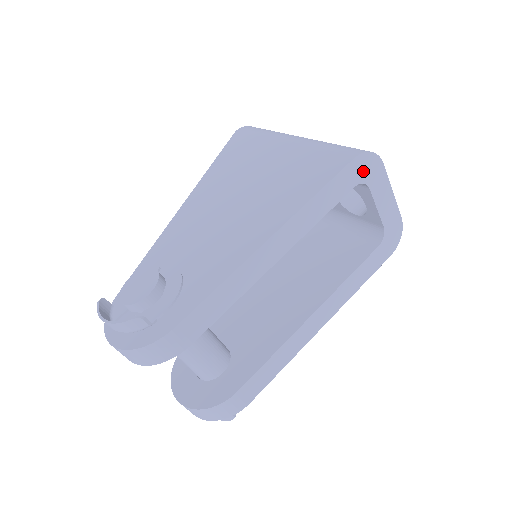
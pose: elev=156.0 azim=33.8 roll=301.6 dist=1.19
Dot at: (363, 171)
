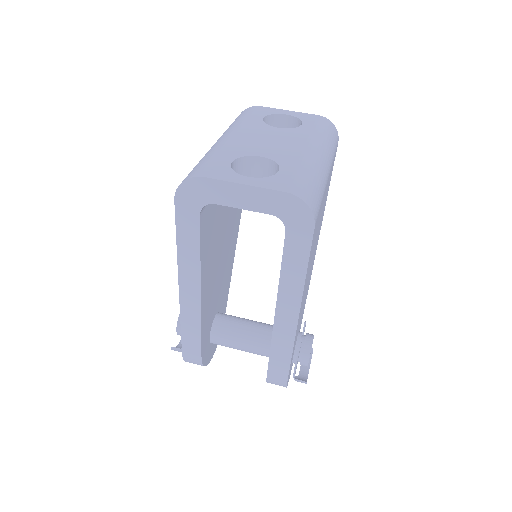
Dot at: (193, 199)
